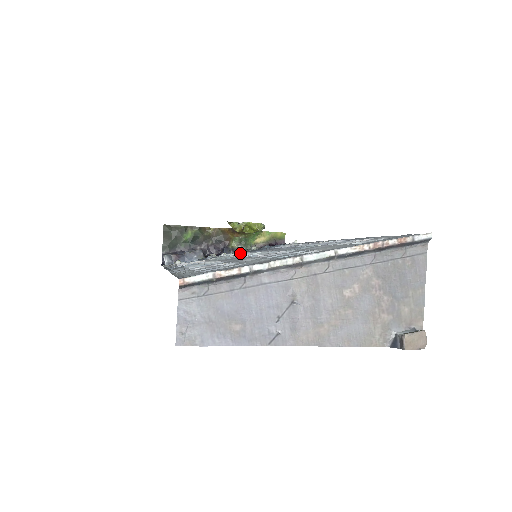
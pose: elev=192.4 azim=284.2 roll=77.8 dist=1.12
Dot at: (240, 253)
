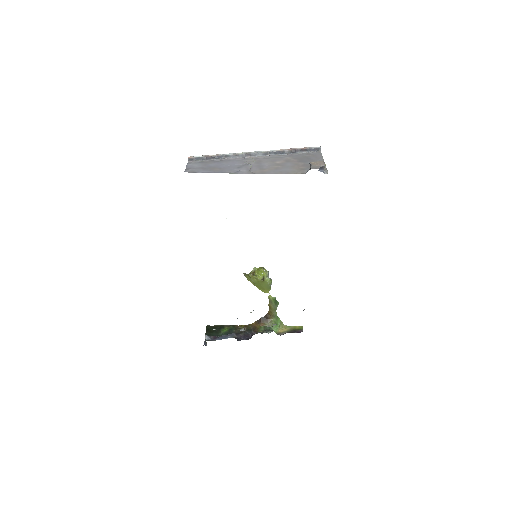
Dot at: occluded
